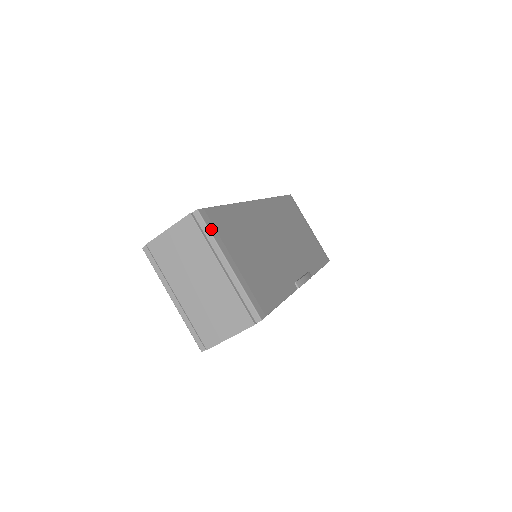
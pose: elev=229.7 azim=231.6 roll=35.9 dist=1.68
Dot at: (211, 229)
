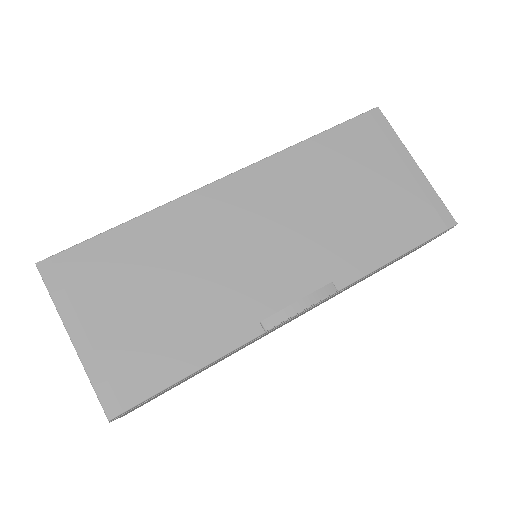
Dot at: (53, 289)
